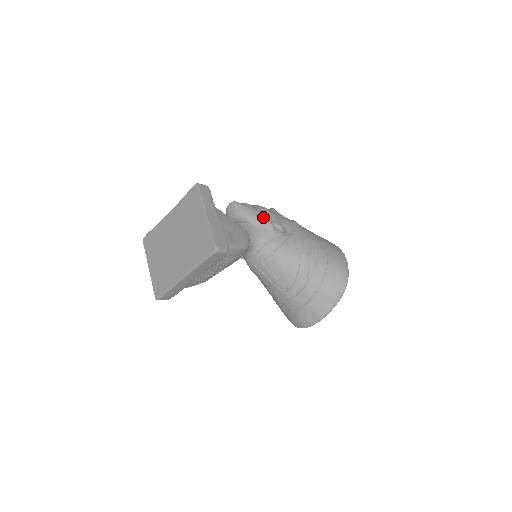
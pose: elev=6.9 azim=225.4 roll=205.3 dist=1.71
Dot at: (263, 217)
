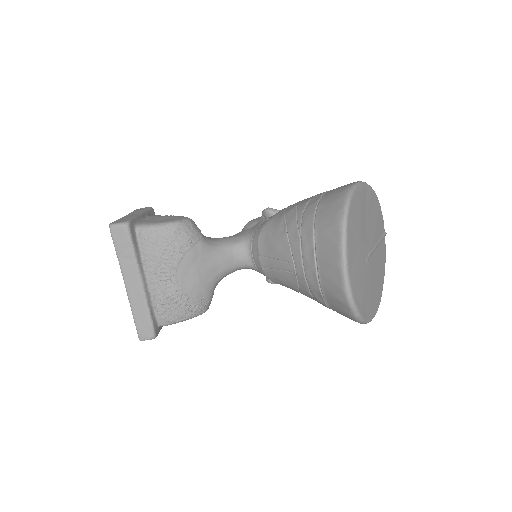
Dot at: (258, 218)
